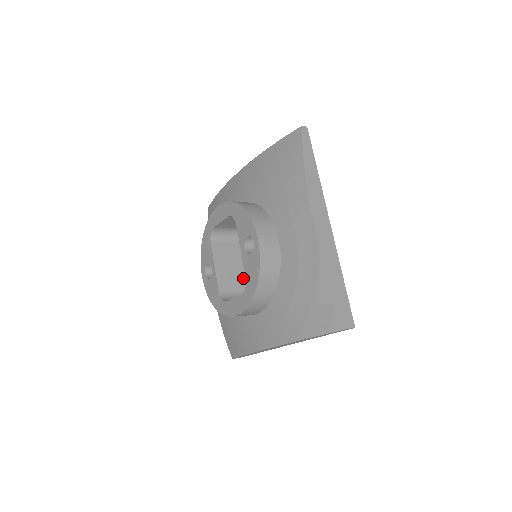
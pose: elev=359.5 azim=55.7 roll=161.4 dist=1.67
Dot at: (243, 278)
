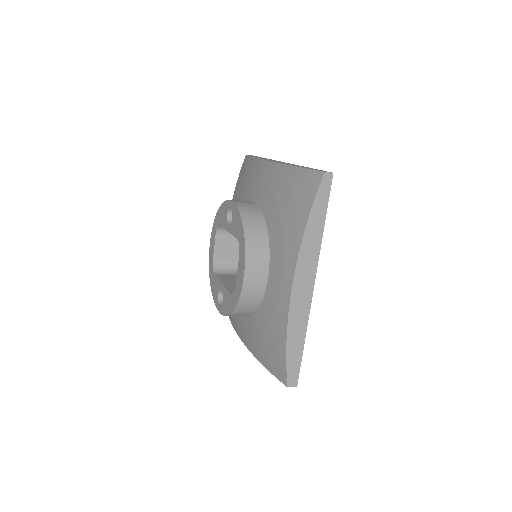
Dot at: occluded
